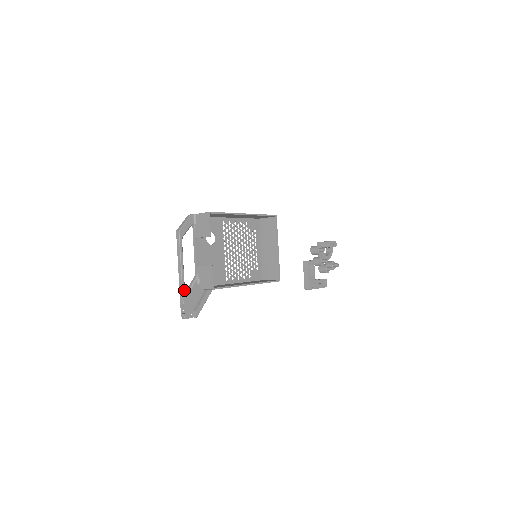
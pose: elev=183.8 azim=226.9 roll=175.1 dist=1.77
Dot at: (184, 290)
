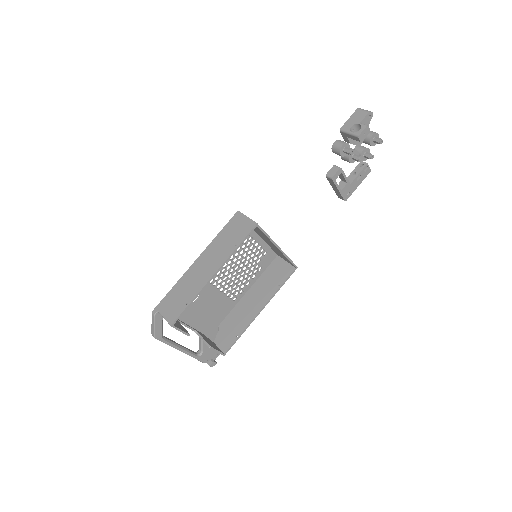
Dot at: (197, 357)
